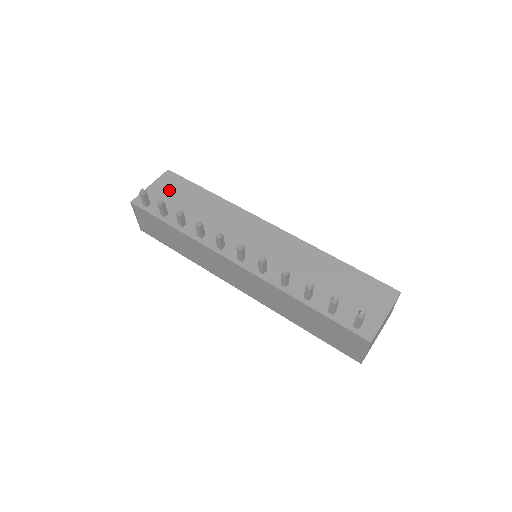
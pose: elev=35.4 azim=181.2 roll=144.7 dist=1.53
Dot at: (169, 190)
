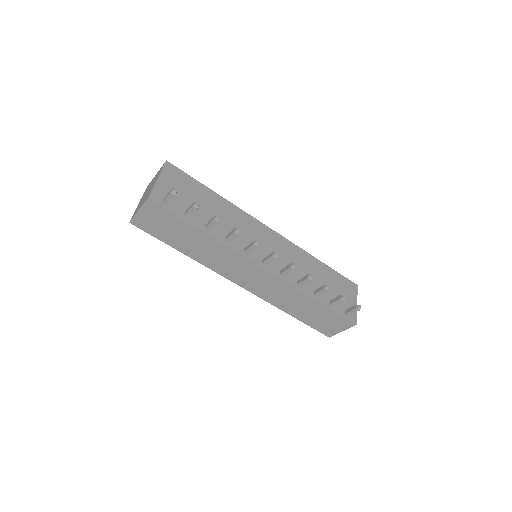
Dot at: (179, 186)
